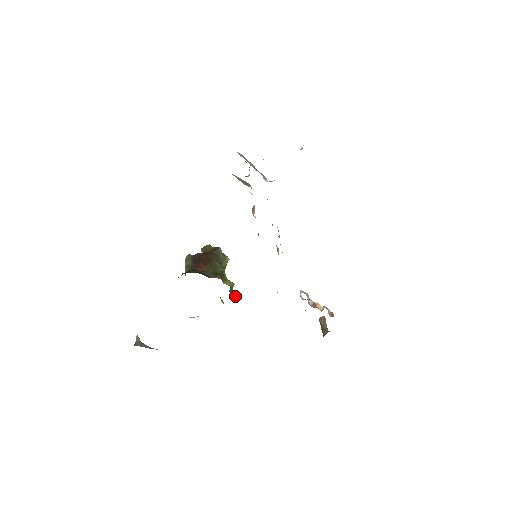
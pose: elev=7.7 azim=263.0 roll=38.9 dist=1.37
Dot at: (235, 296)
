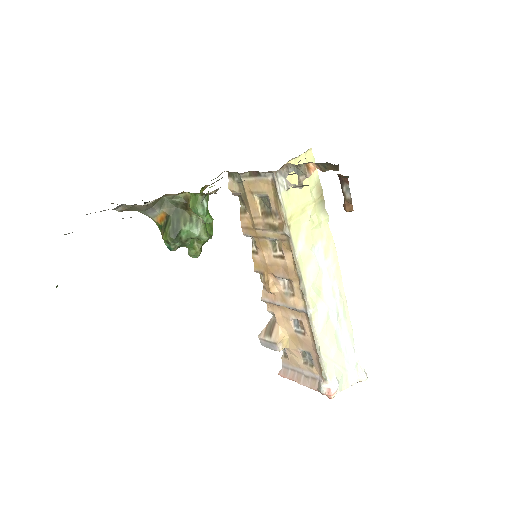
Dot at: occluded
